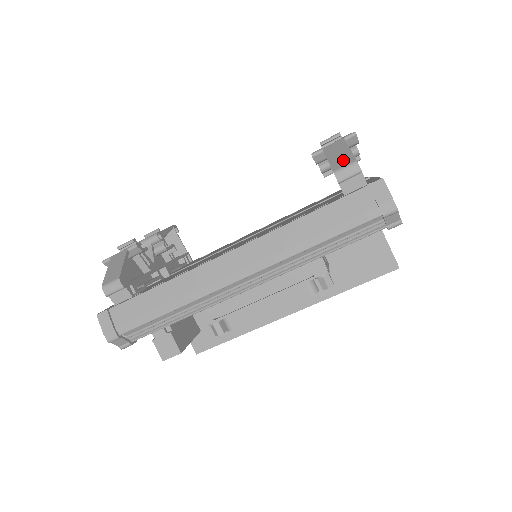
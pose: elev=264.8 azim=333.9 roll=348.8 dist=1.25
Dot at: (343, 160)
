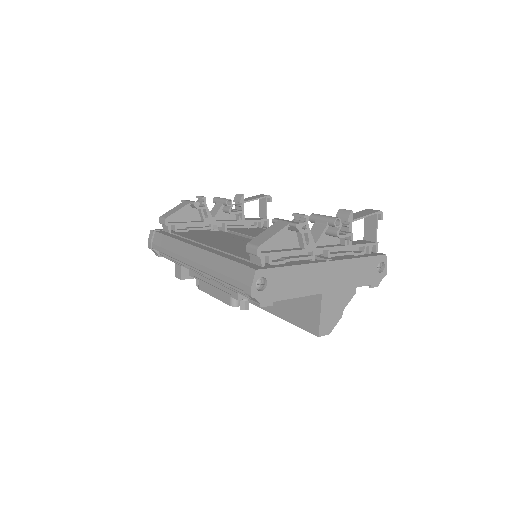
Dot at: (260, 240)
